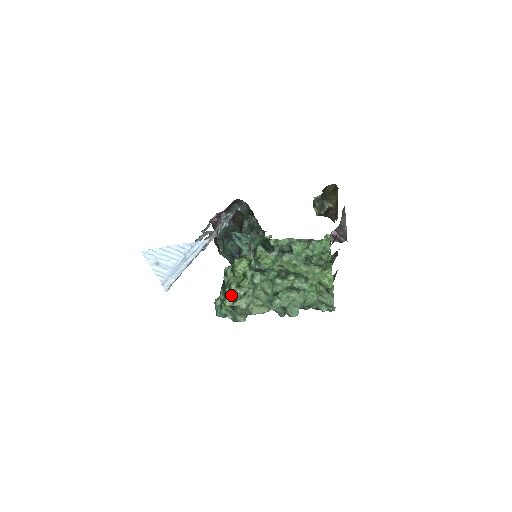
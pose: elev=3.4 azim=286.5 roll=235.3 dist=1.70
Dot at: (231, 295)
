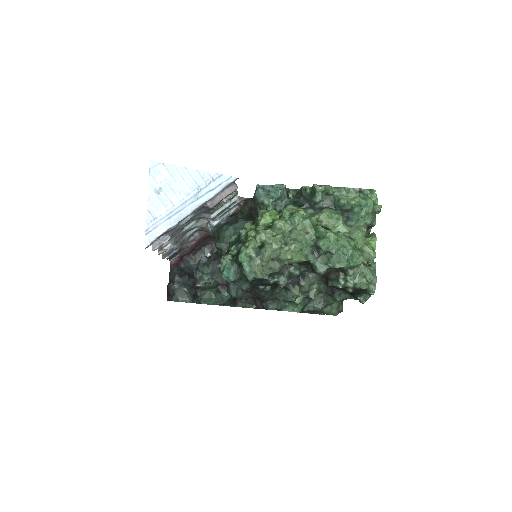
Dot at: (257, 237)
